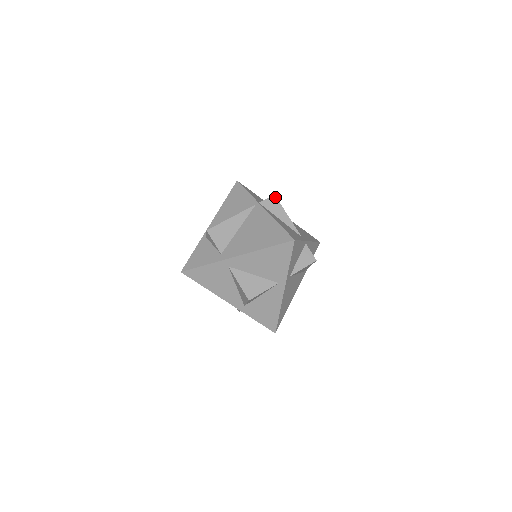
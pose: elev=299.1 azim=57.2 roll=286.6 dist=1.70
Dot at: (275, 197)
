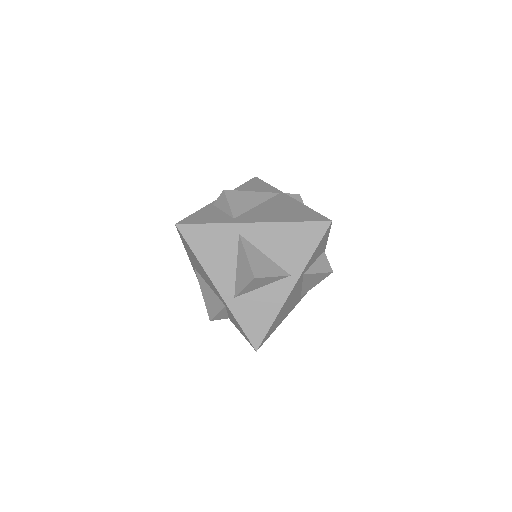
Dot at: (300, 196)
